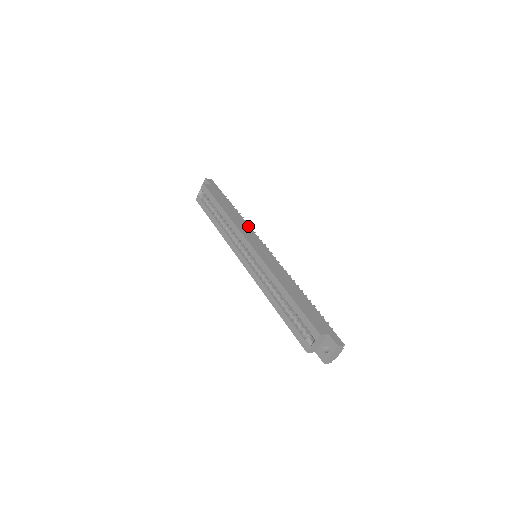
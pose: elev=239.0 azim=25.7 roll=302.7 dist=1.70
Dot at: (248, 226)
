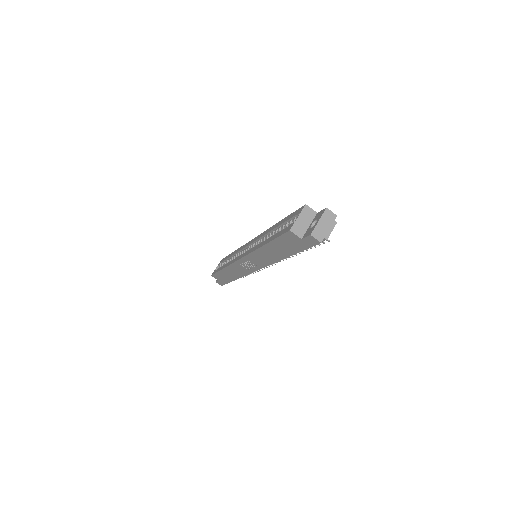
Dot at: occluded
